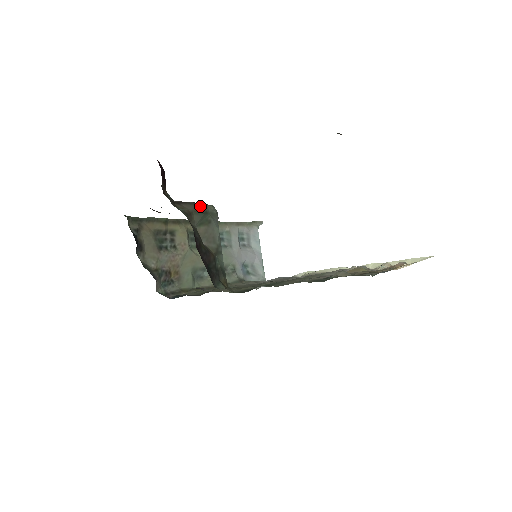
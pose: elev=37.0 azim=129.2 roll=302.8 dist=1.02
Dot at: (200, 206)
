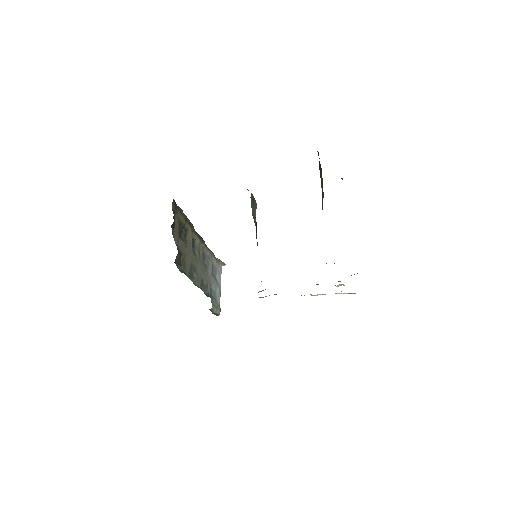
Dot at: occluded
